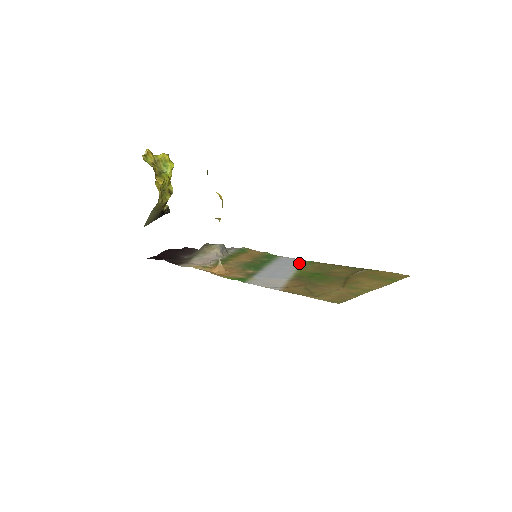
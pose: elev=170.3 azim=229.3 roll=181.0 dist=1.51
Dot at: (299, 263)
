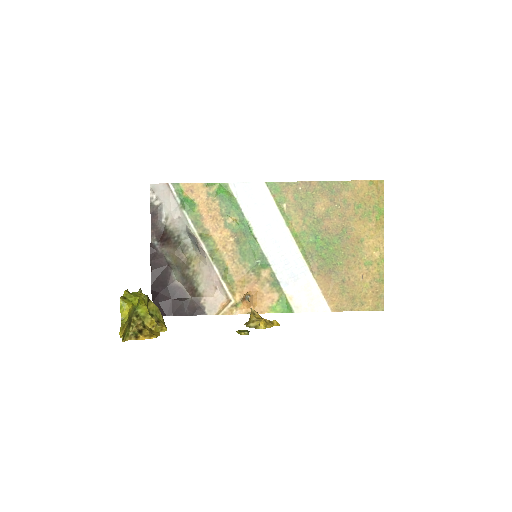
Dot at: (272, 204)
